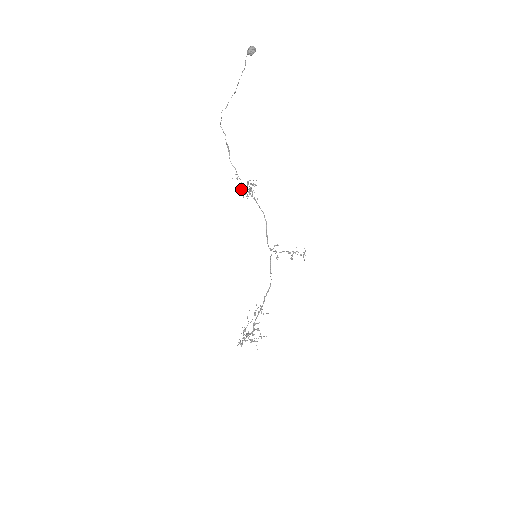
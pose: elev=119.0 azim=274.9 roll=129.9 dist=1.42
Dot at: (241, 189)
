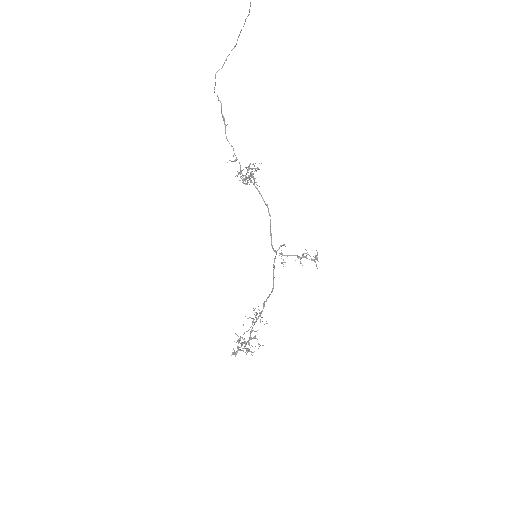
Dot at: (240, 174)
